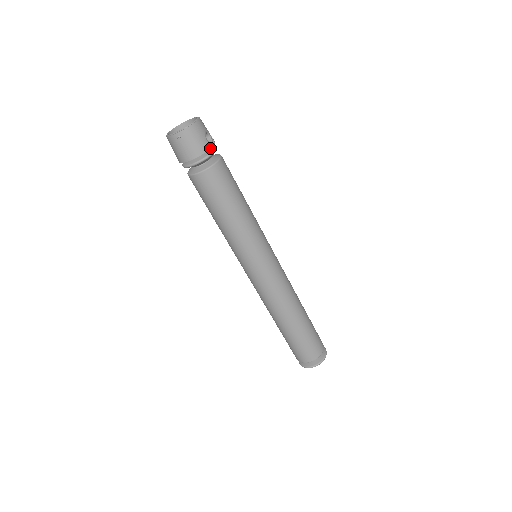
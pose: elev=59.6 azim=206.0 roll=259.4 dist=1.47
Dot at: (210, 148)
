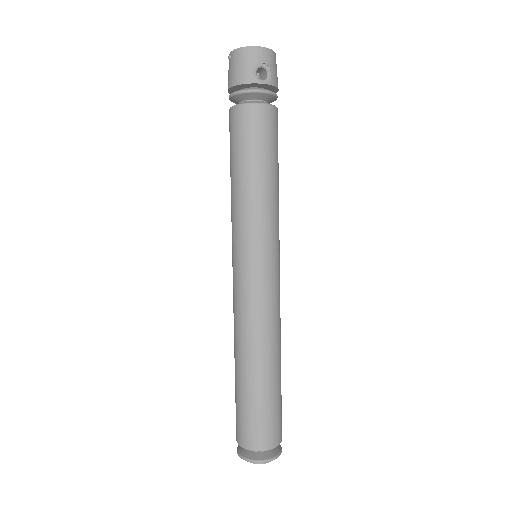
Dot at: (252, 83)
